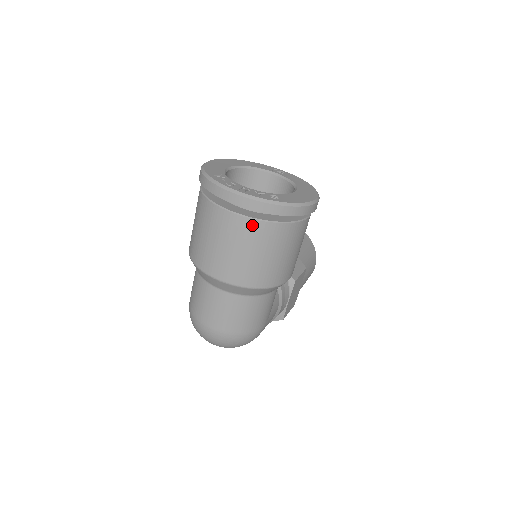
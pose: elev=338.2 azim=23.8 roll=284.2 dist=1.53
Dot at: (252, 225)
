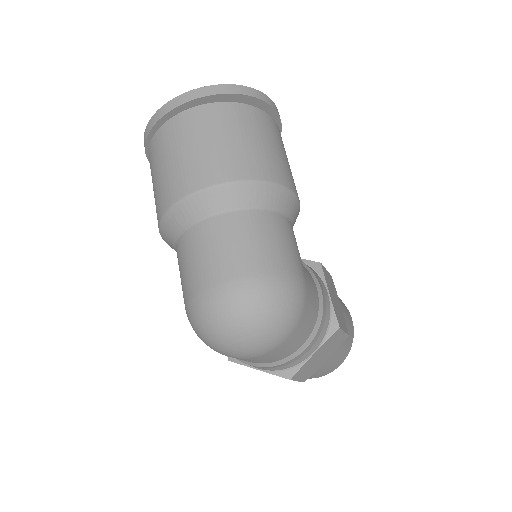
Dot at: (211, 109)
